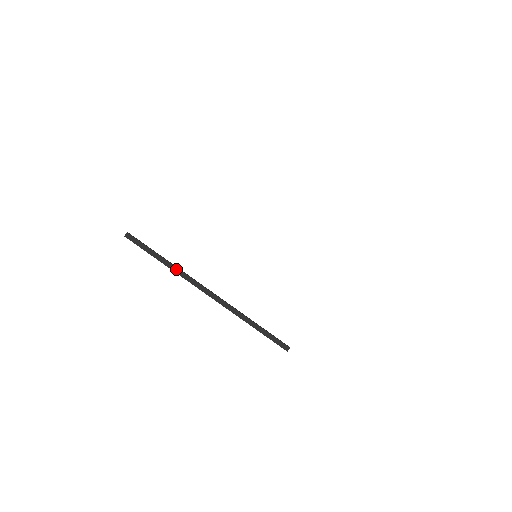
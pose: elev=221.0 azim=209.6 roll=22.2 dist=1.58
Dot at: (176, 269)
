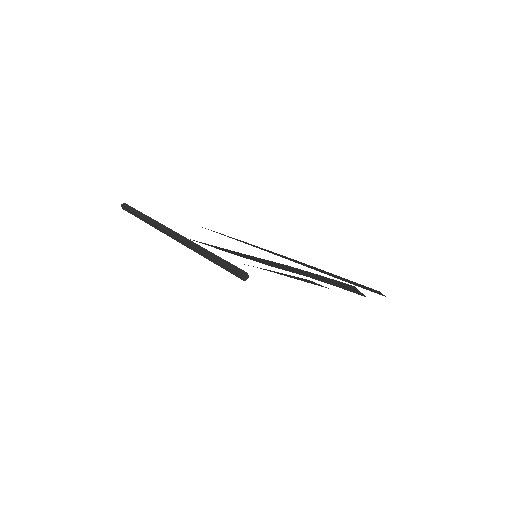
Dot at: (152, 220)
